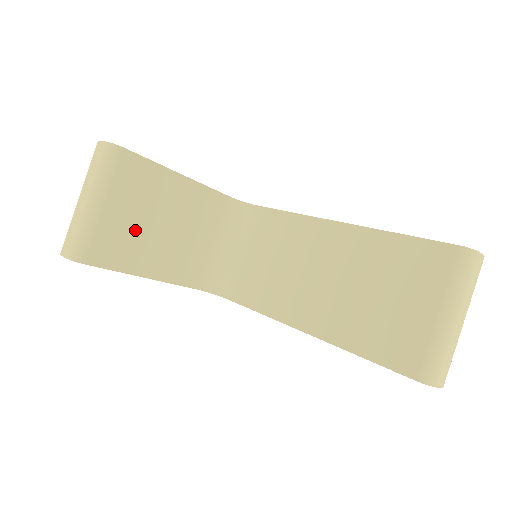
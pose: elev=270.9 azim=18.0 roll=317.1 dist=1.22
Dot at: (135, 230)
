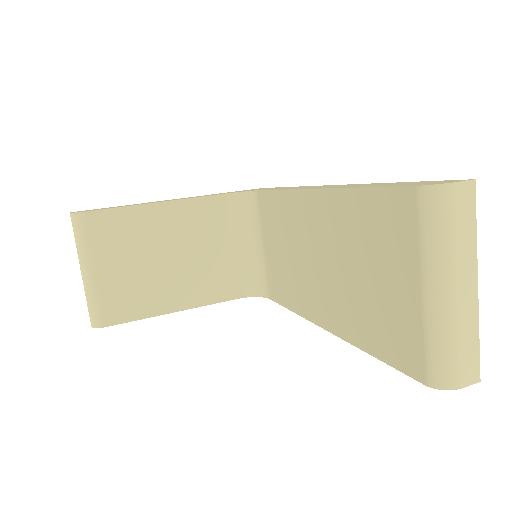
Dot at: (138, 276)
